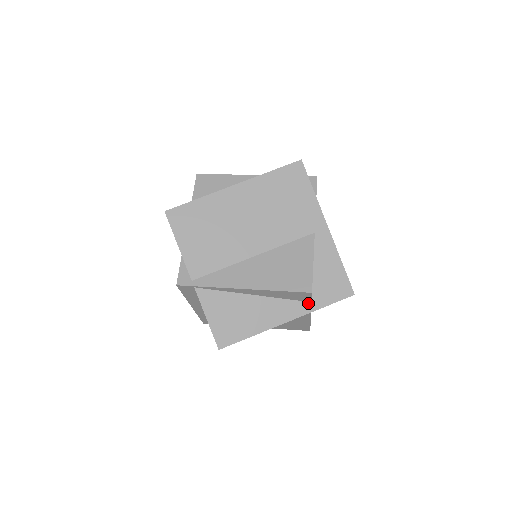
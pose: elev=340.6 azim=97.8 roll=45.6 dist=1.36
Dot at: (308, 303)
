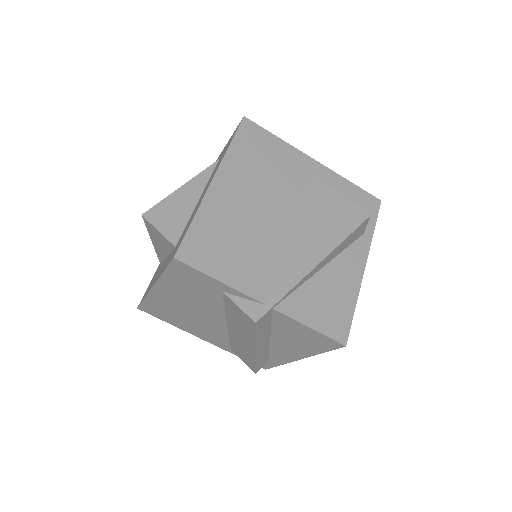
Dot at: (362, 237)
